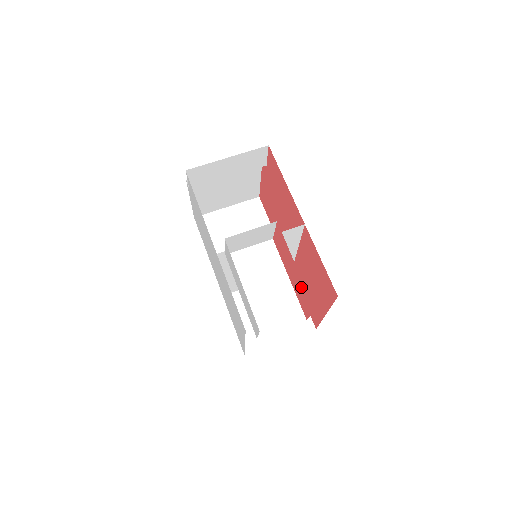
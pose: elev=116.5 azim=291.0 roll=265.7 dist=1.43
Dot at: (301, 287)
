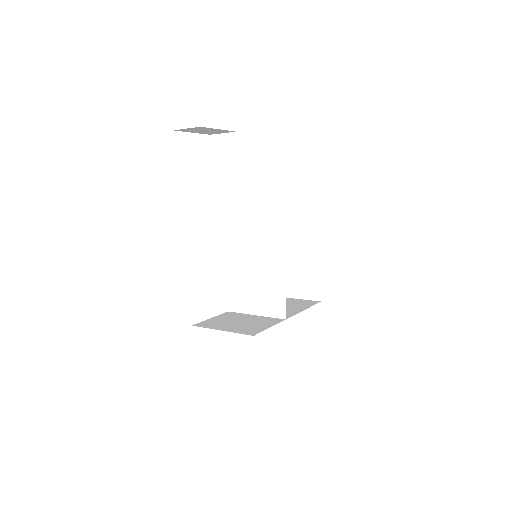
Dot at: occluded
